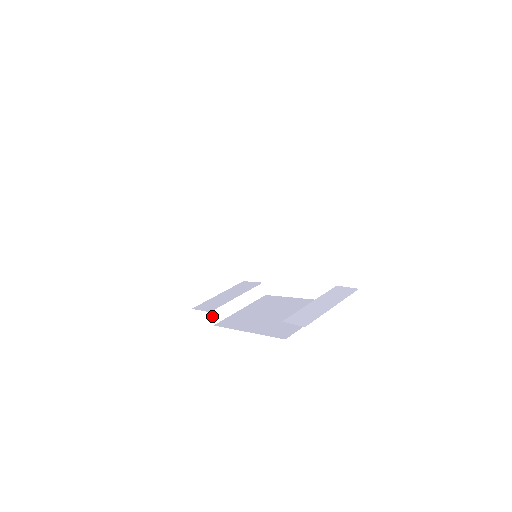
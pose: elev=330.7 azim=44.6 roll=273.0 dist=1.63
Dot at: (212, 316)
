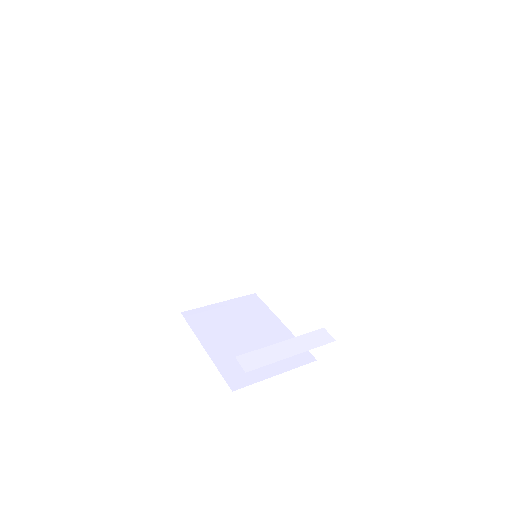
Dot at: (240, 362)
